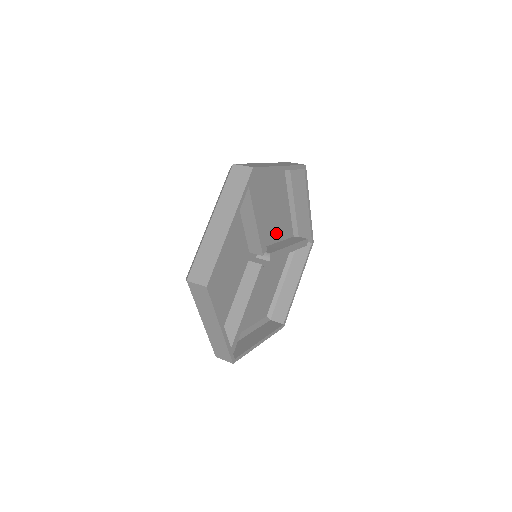
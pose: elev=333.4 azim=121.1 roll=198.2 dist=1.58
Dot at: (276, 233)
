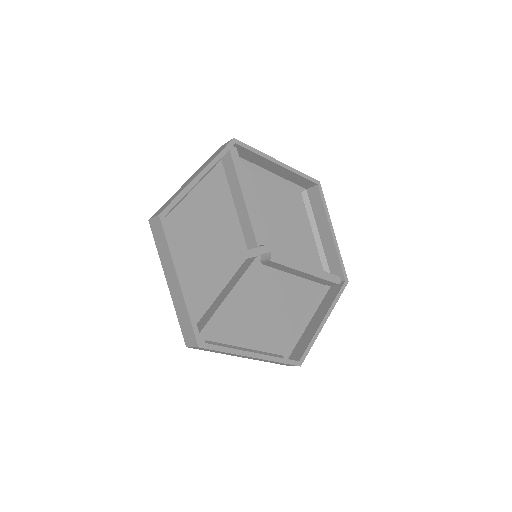
Dot at: (293, 255)
